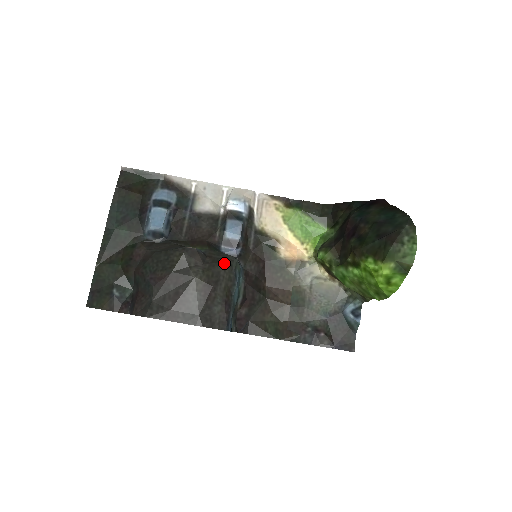
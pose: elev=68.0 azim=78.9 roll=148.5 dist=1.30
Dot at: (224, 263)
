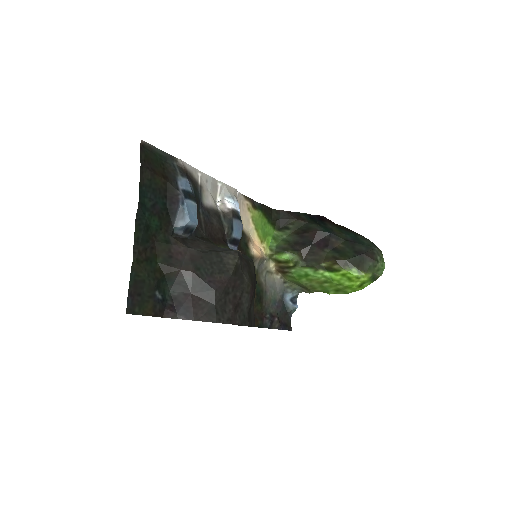
Dot at: (253, 265)
